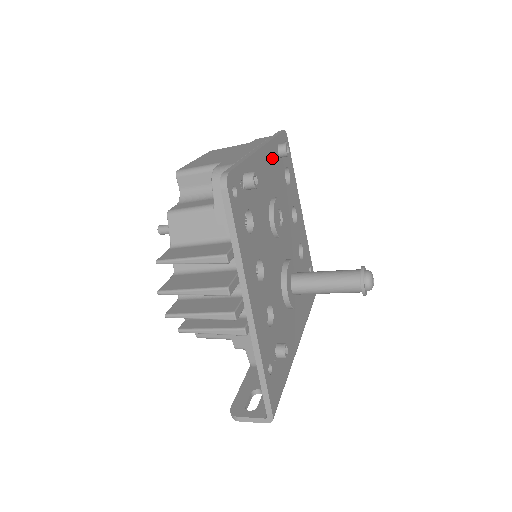
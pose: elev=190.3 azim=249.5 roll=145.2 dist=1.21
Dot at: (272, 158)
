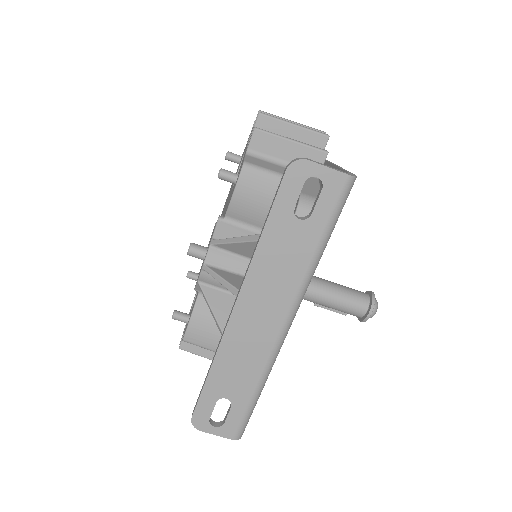
Dot at: occluded
